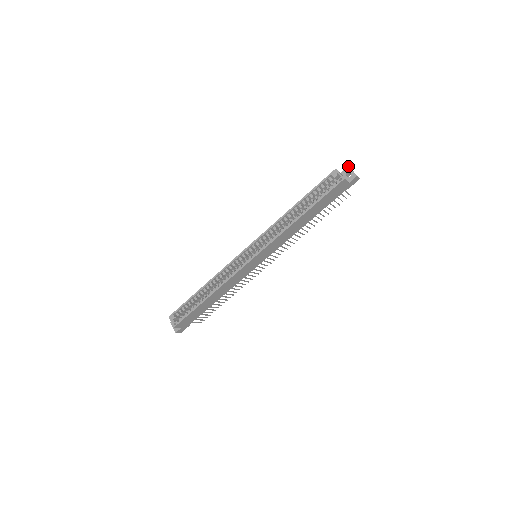
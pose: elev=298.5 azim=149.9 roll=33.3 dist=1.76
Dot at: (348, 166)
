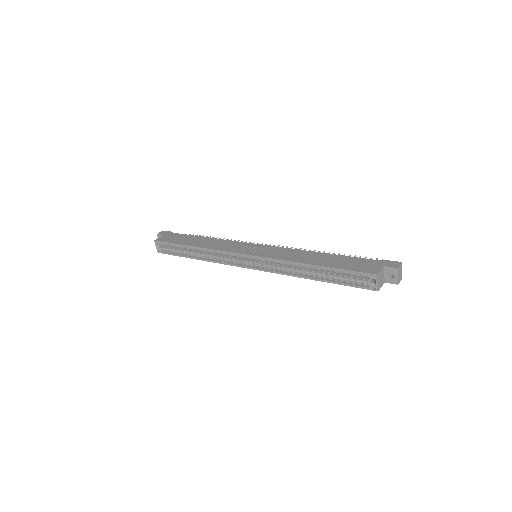
Dot at: (397, 268)
